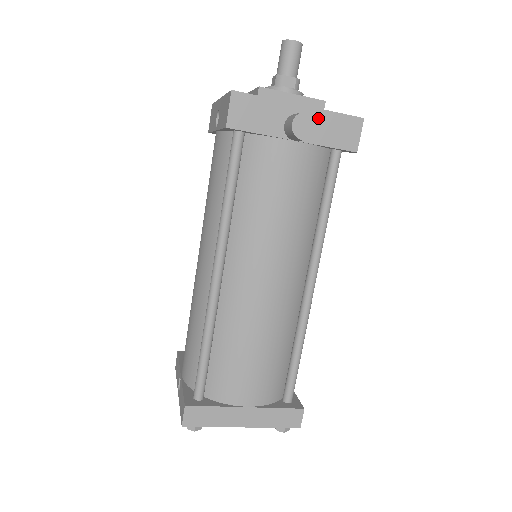
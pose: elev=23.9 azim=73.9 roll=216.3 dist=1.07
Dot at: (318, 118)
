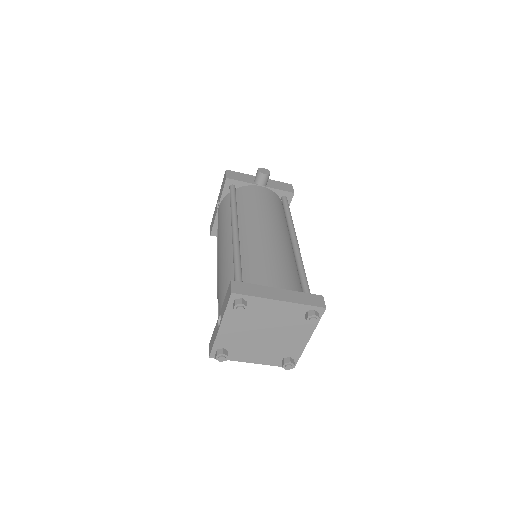
Dot at: (270, 181)
